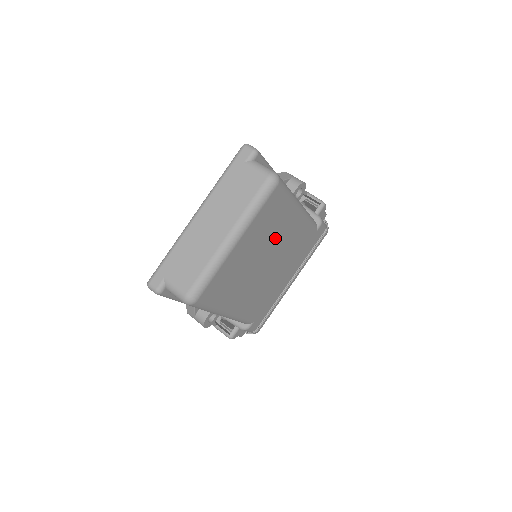
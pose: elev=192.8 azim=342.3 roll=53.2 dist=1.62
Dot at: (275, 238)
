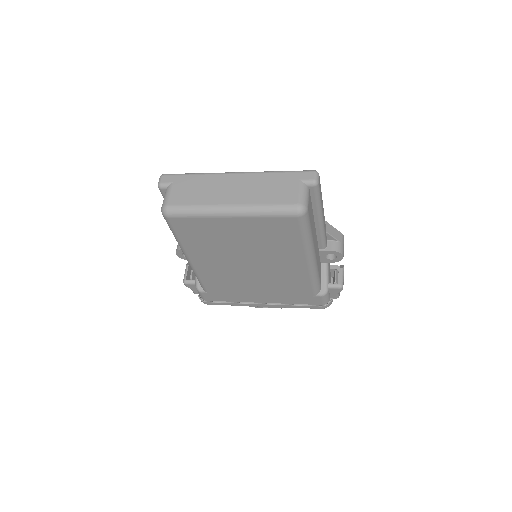
Dot at: (269, 254)
